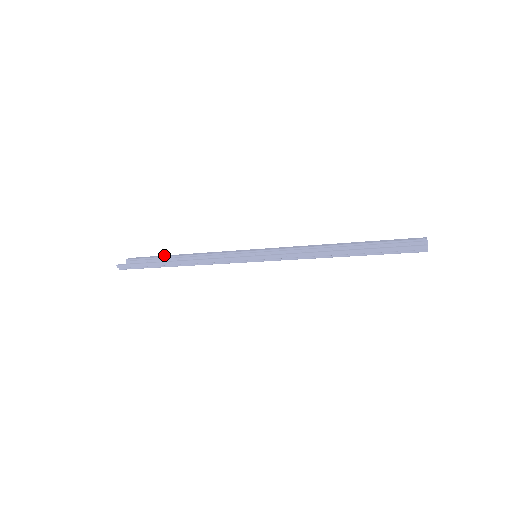
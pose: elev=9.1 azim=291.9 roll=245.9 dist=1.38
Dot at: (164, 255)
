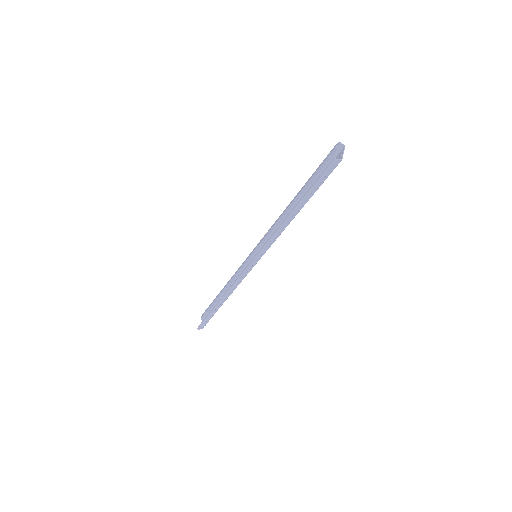
Dot at: (215, 298)
